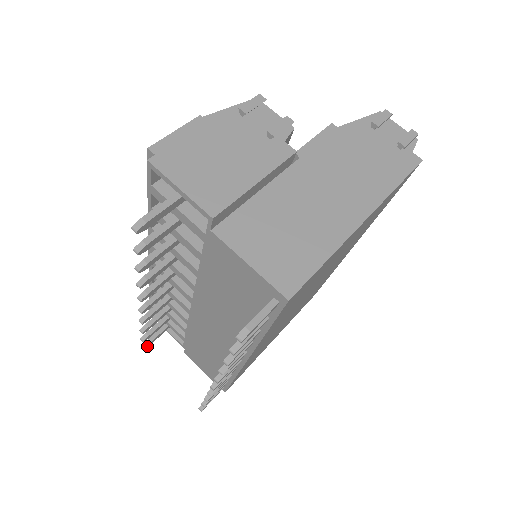
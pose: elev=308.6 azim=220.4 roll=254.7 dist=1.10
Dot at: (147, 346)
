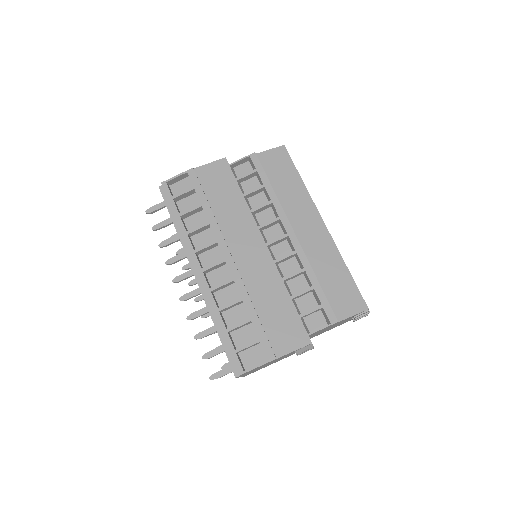
Dot at: (150, 212)
